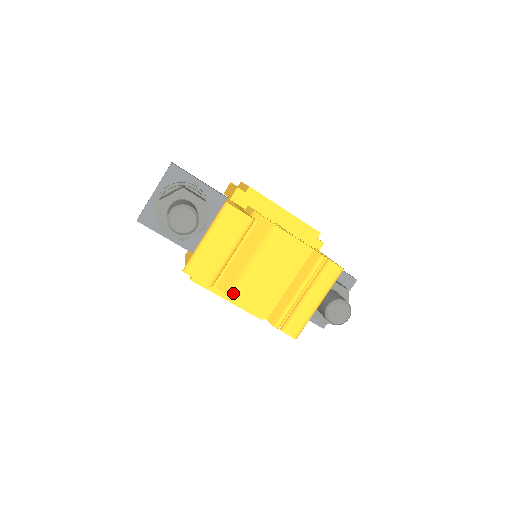
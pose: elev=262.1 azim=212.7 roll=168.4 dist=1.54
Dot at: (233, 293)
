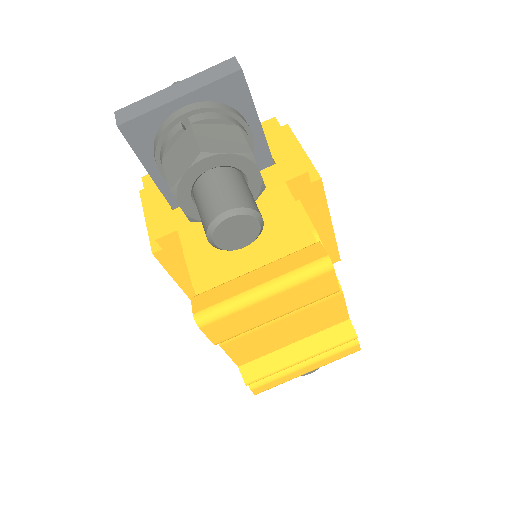
Dot at: occluded
